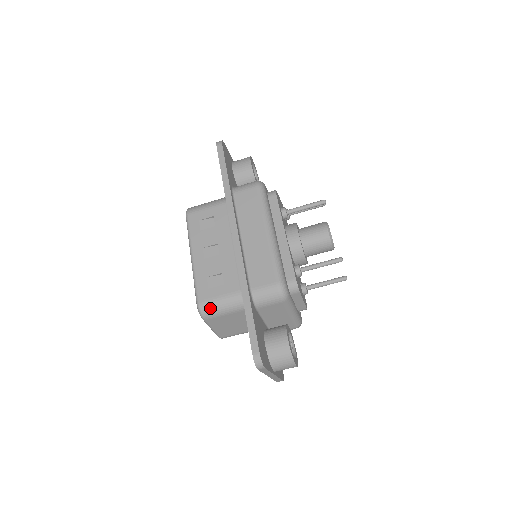
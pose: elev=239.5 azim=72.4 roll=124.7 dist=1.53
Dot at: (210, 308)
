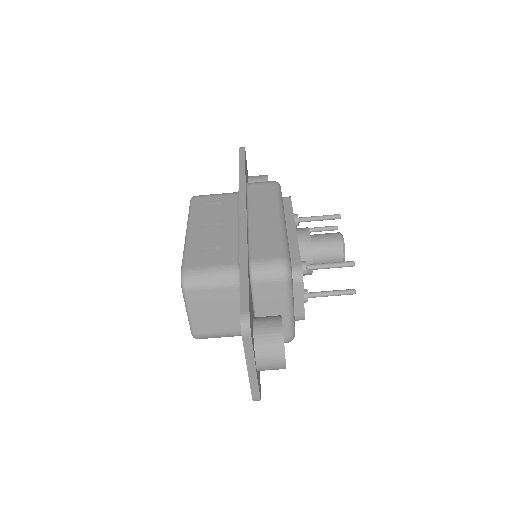
Dot at: (196, 276)
